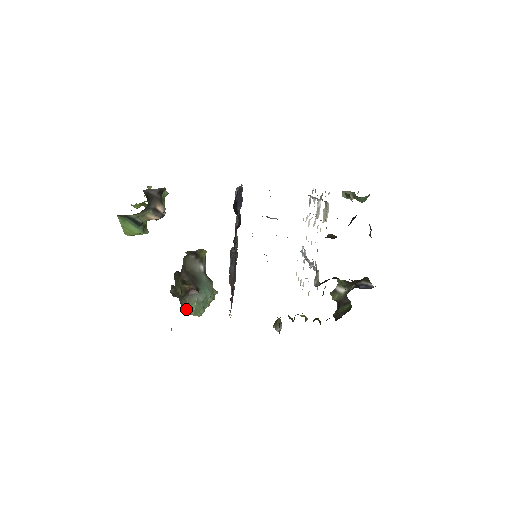
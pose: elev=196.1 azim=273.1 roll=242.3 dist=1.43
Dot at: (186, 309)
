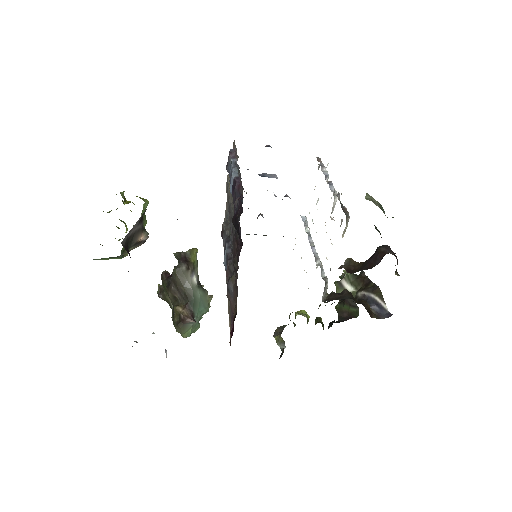
Dot at: (181, 335)
